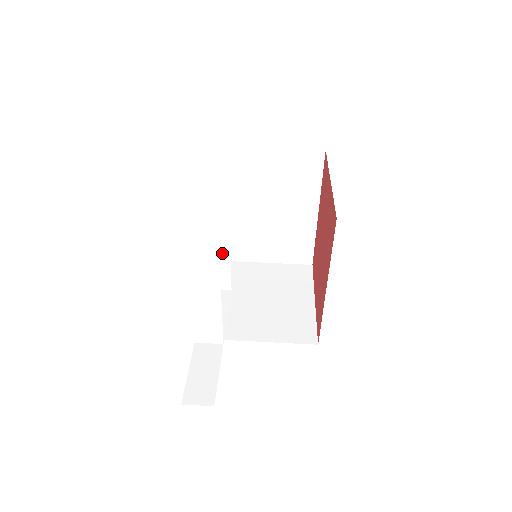
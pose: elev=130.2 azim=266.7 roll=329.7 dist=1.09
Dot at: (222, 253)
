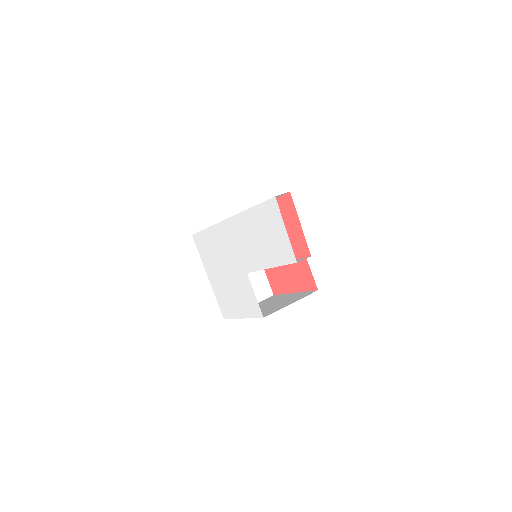
Dot at: occluded
